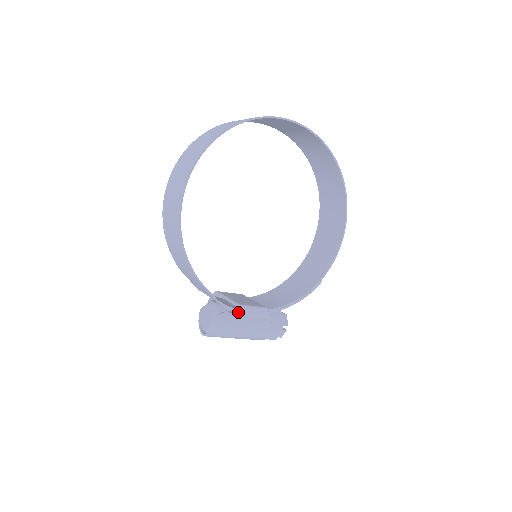
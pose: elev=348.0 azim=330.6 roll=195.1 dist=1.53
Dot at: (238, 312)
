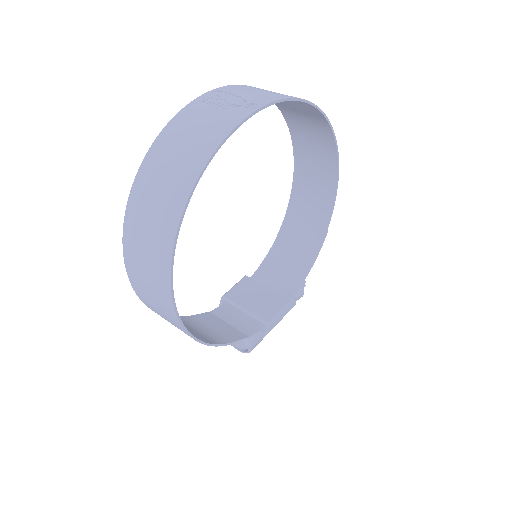
Dot at: (270, 329)
